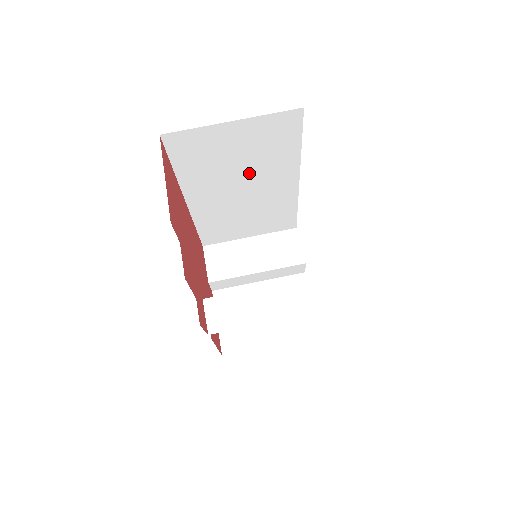
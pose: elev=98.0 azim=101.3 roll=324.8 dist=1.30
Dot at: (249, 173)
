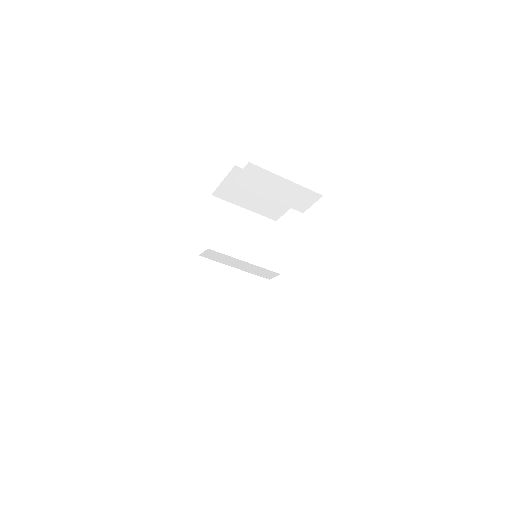
Dot at: occluded
